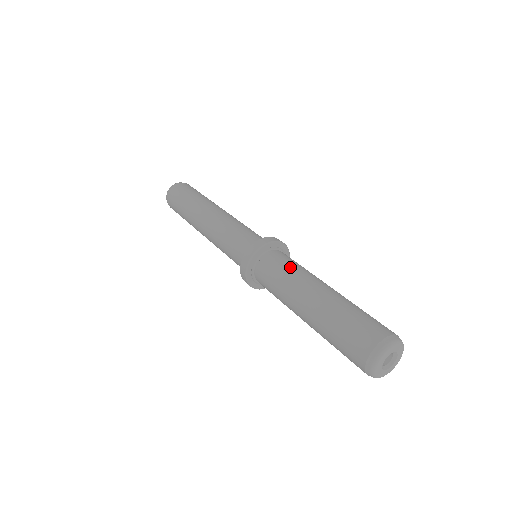
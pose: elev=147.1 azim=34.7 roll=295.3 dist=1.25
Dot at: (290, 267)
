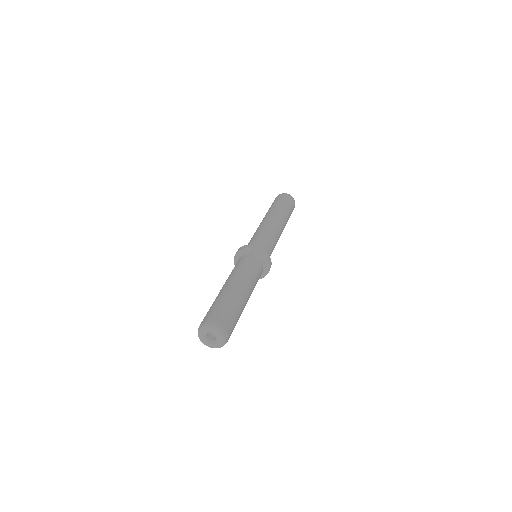
Dot at: (235, 269)
